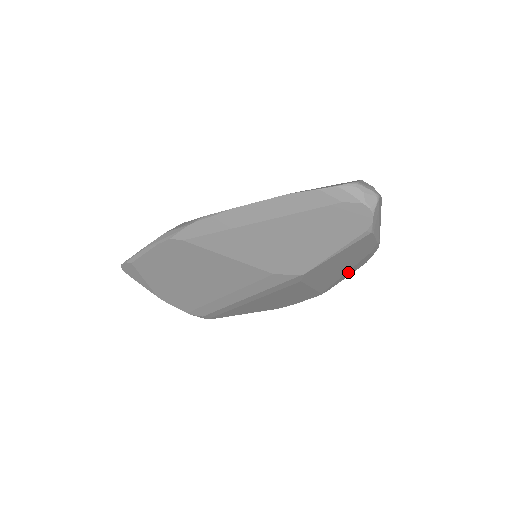
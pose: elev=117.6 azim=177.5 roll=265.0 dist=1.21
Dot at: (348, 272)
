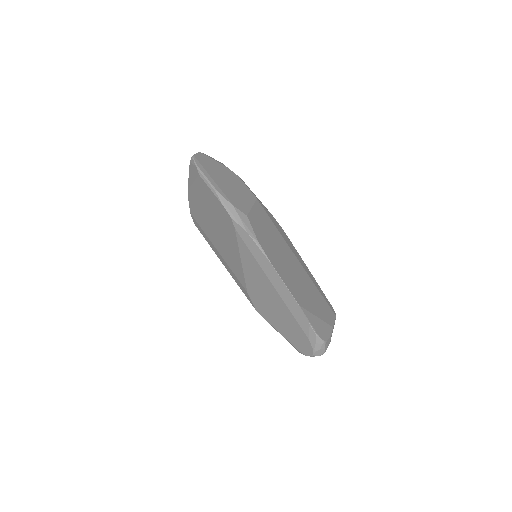
Dot at: occluded
